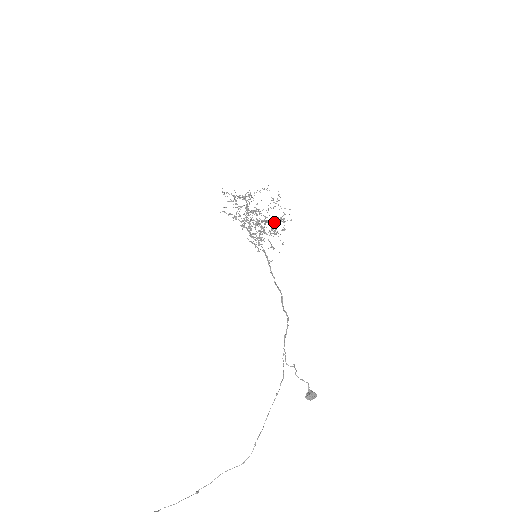
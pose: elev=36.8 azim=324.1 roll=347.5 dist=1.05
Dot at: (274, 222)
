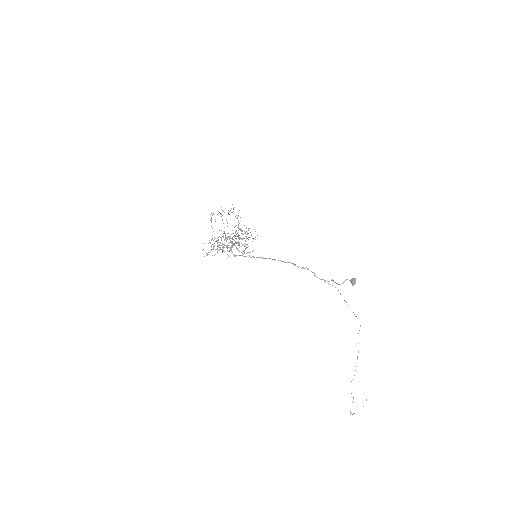
Dot at: (237, 227)
